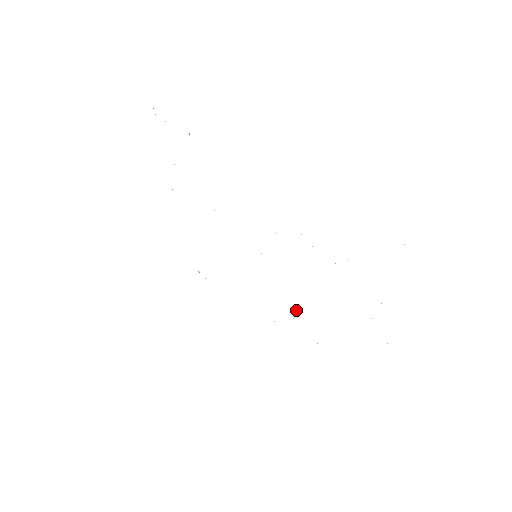
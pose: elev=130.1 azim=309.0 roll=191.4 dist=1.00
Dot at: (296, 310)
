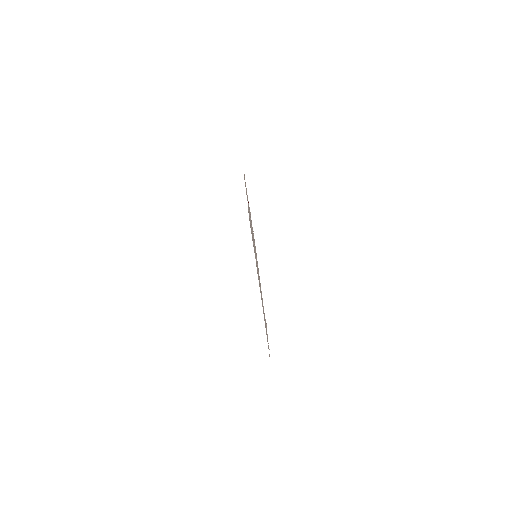
Dot at: occluded
